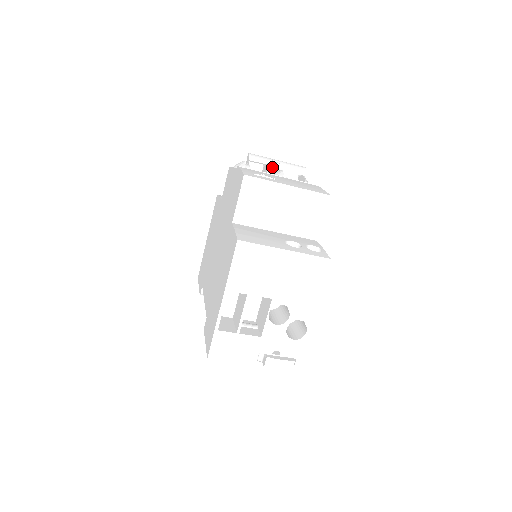
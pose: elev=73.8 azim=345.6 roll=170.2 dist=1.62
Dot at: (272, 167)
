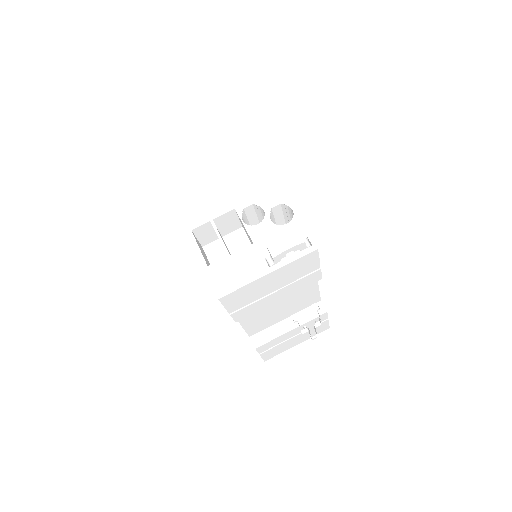
Dot at: occluded
